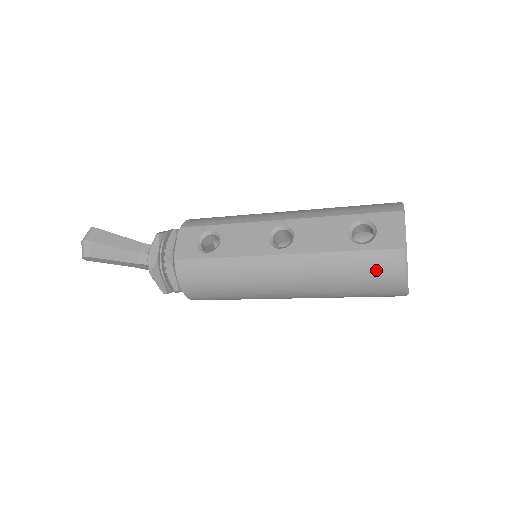
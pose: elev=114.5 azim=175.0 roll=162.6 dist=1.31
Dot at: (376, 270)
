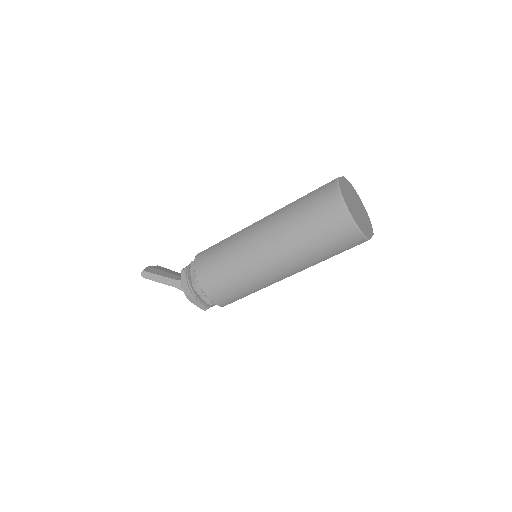
Dot at: (319, 198)
